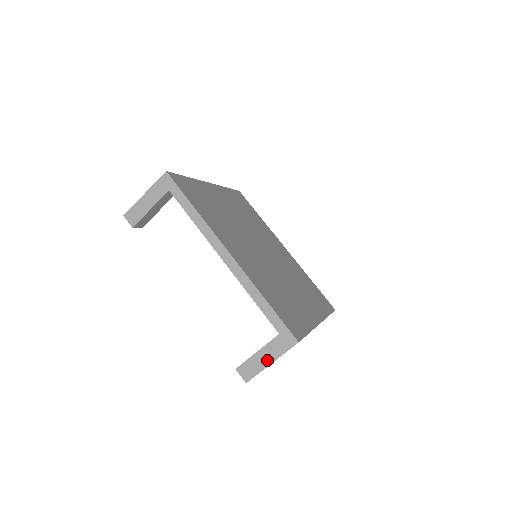
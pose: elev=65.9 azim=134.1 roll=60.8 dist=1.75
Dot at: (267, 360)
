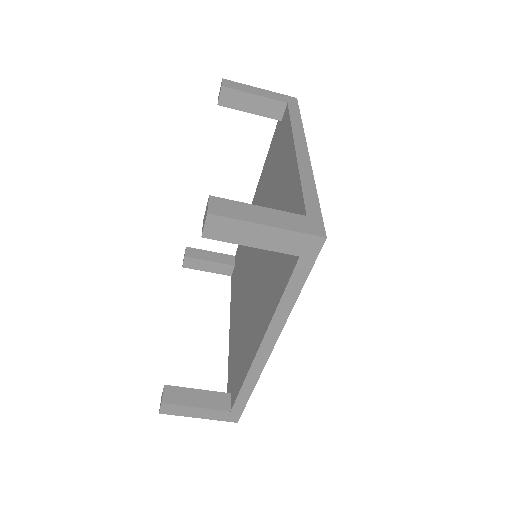
Dot at: (198, 415)
